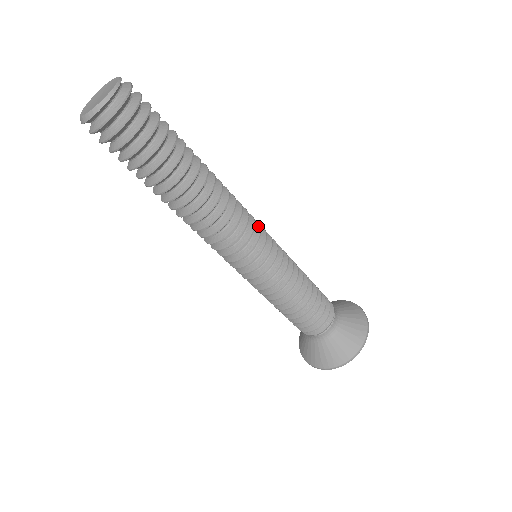
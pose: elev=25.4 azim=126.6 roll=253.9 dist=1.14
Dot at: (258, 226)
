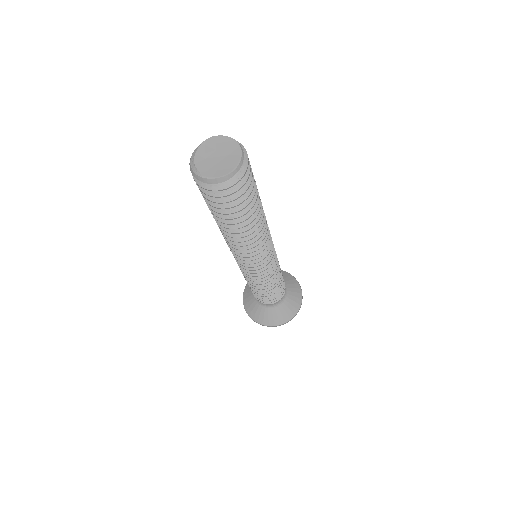
Dot at: occluded
